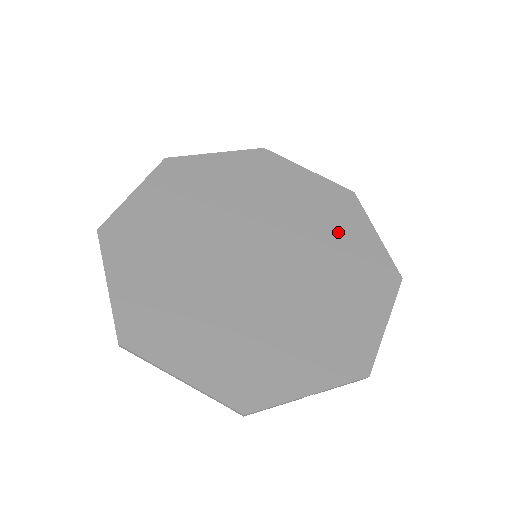
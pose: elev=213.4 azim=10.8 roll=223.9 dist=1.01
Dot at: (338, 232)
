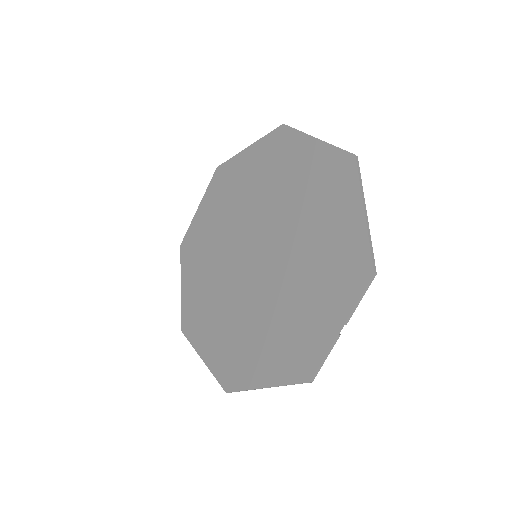
Dot at: (290, 174)
